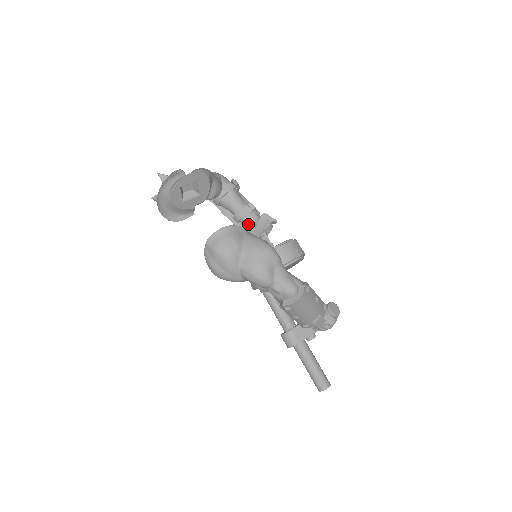
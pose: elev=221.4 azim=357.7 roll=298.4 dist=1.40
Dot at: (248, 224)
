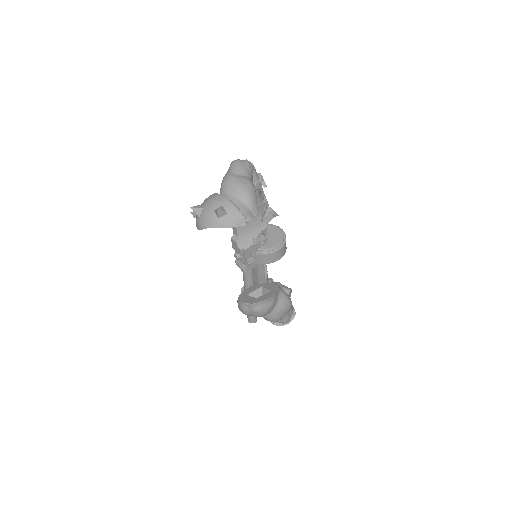
Dot at: (257, 219)
